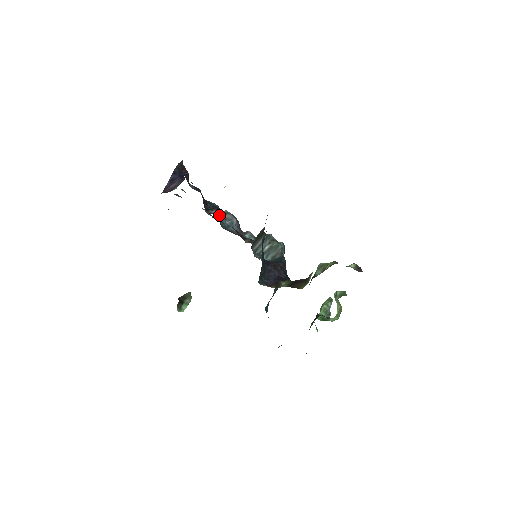
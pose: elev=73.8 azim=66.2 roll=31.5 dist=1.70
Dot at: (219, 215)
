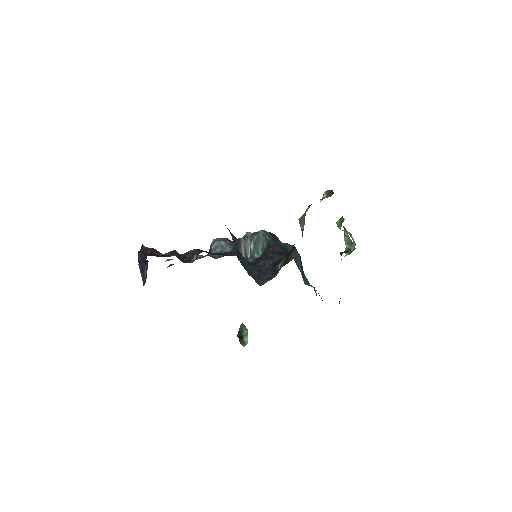
Dot at: (209, 250)
